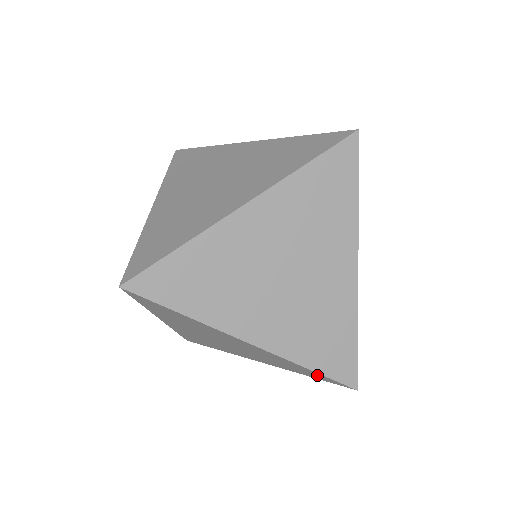
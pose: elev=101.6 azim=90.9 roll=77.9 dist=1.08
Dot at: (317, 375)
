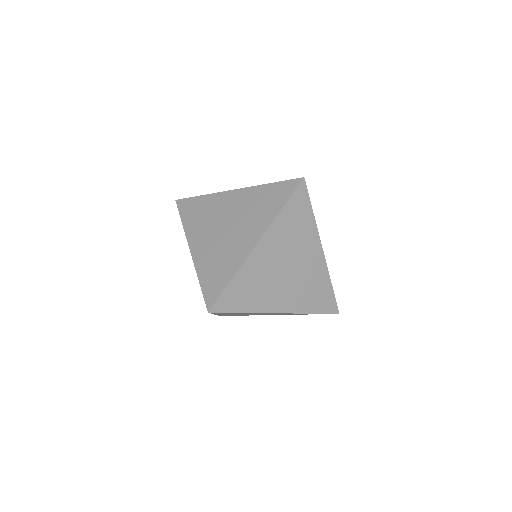
Dot at: occluded
